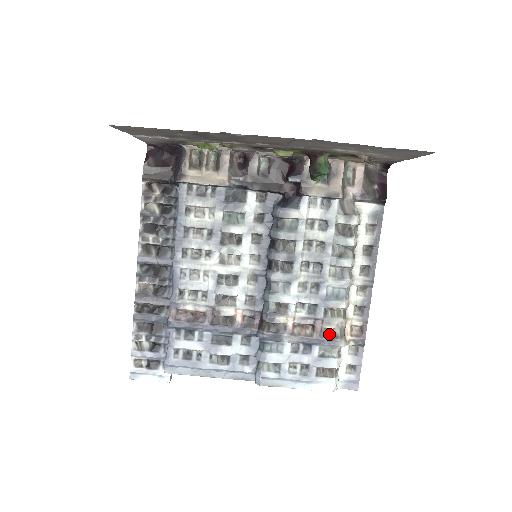
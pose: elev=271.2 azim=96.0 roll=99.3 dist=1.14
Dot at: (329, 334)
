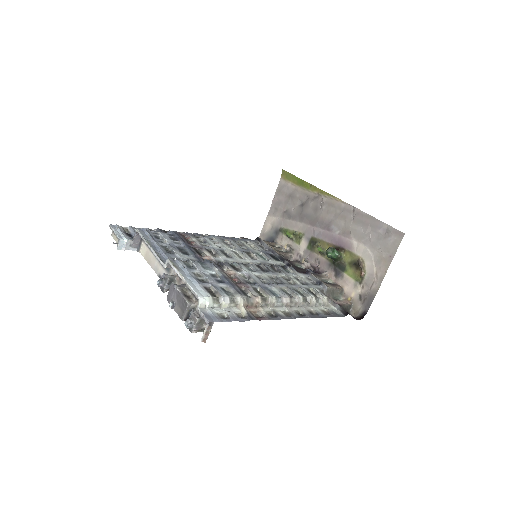
Dot at: (243, 291)
